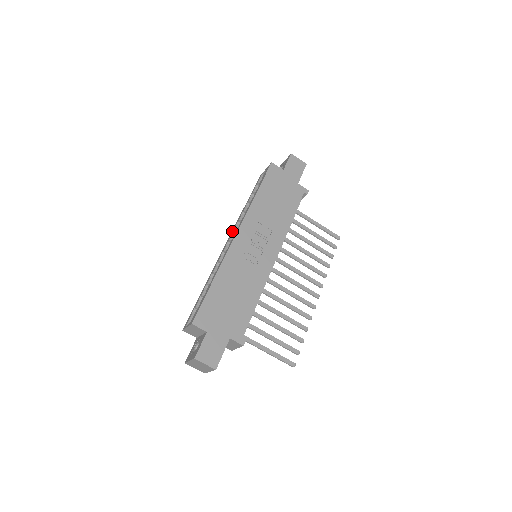
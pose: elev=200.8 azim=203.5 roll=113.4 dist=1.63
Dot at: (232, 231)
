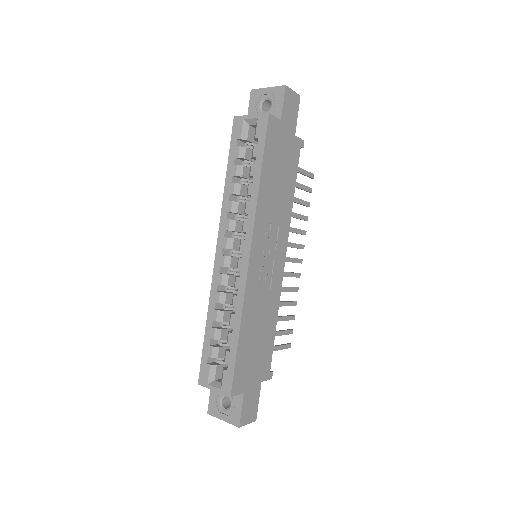
Dot at: (222, 228)
